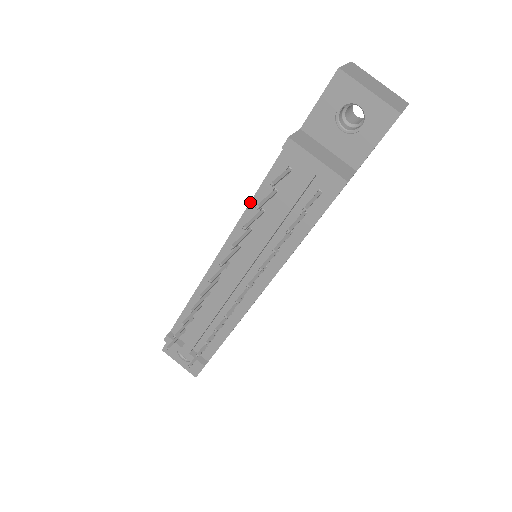
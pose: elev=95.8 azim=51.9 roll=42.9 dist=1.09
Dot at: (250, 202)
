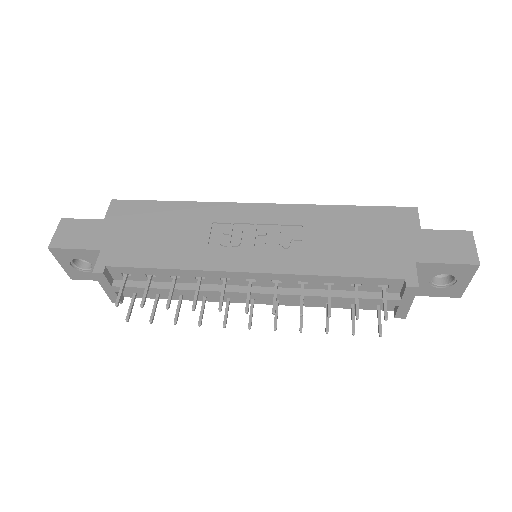
Dot at: (333, 276)
